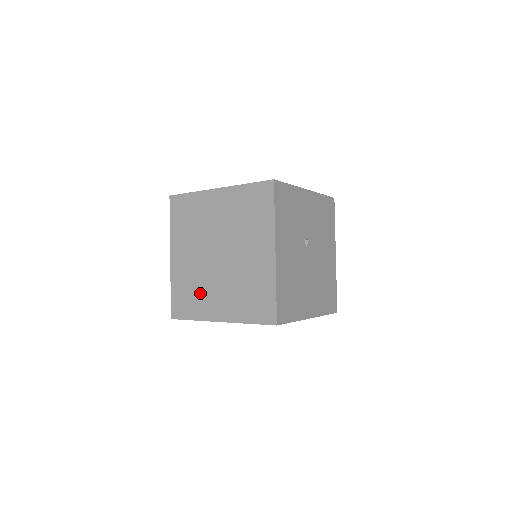
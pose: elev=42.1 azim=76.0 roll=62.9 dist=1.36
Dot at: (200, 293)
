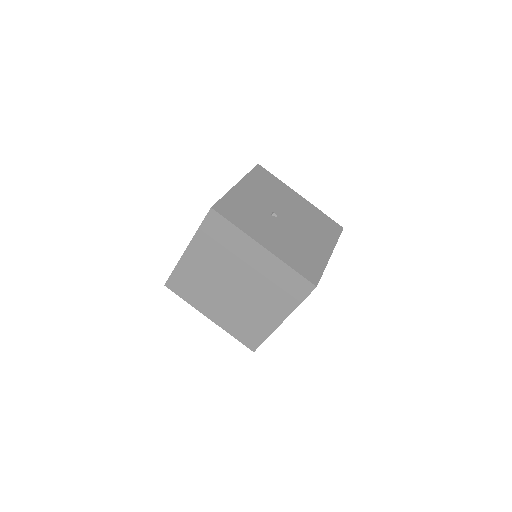
Dot at: (251, 319)
